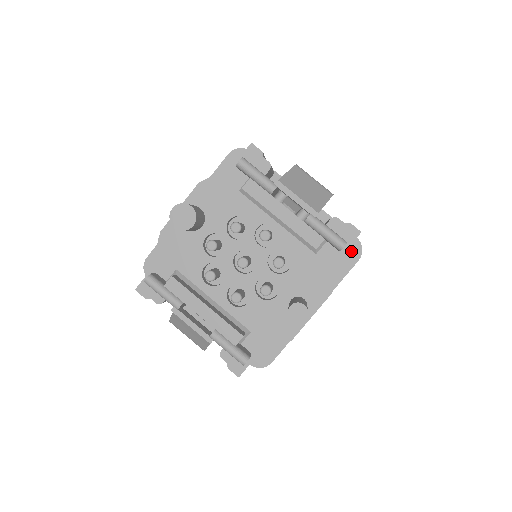
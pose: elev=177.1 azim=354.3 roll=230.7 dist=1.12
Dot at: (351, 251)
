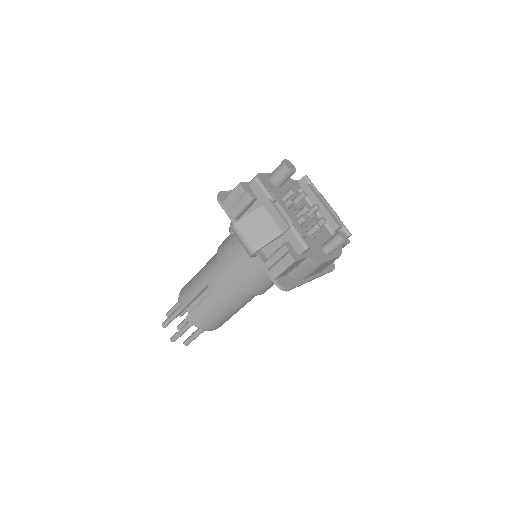
Dot at: occluded
